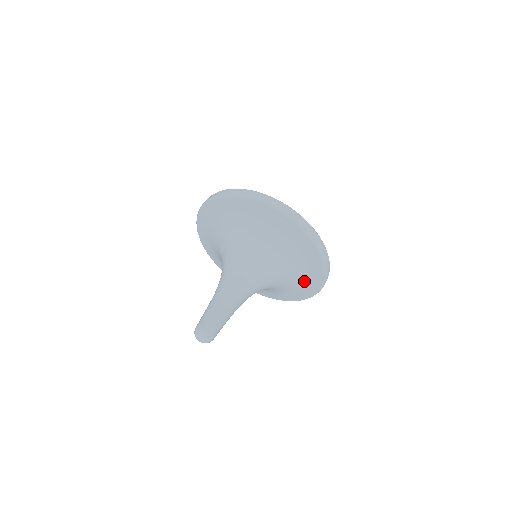
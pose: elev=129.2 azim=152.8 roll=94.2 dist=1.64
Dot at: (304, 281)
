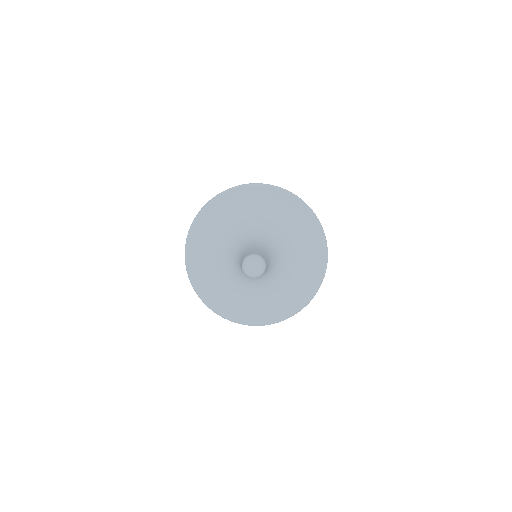
Dot at: (306, 276)
